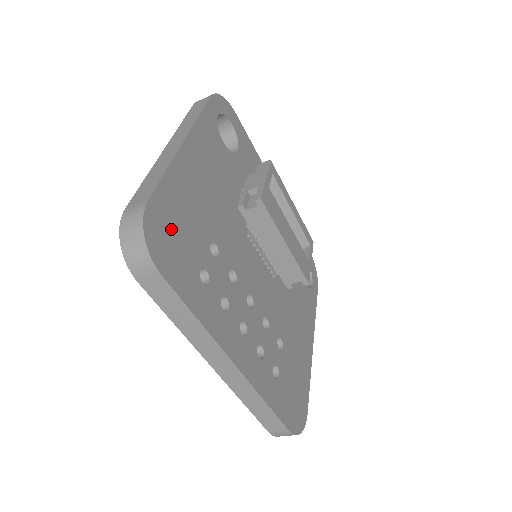
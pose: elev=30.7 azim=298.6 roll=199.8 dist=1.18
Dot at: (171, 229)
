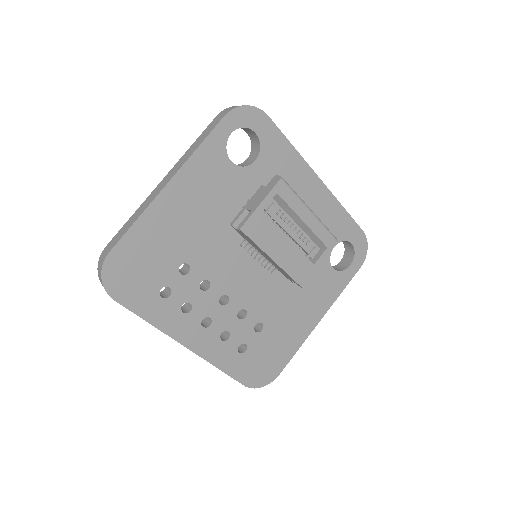
Dot at: (132, 266)
